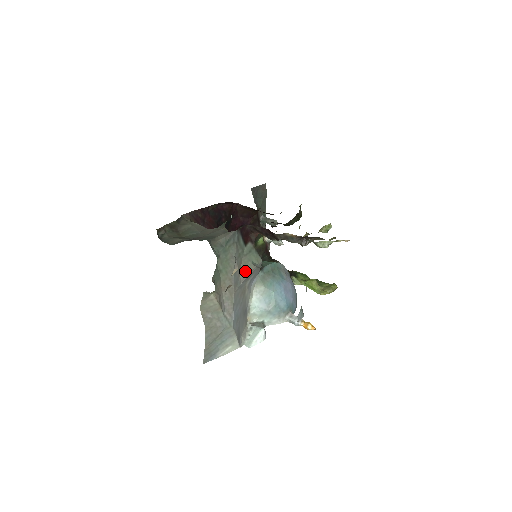
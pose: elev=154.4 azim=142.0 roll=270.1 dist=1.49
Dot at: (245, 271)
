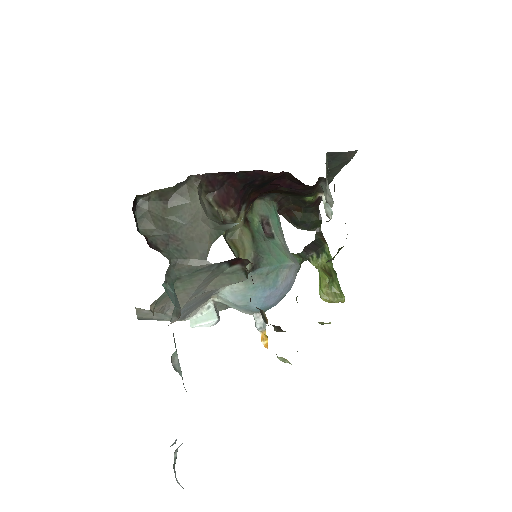
Dot at: (217, 284)
